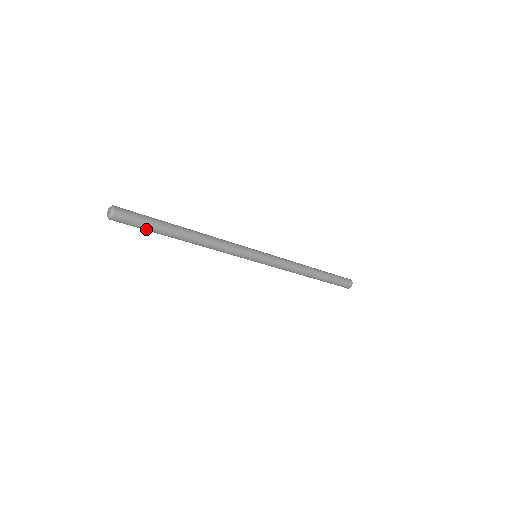
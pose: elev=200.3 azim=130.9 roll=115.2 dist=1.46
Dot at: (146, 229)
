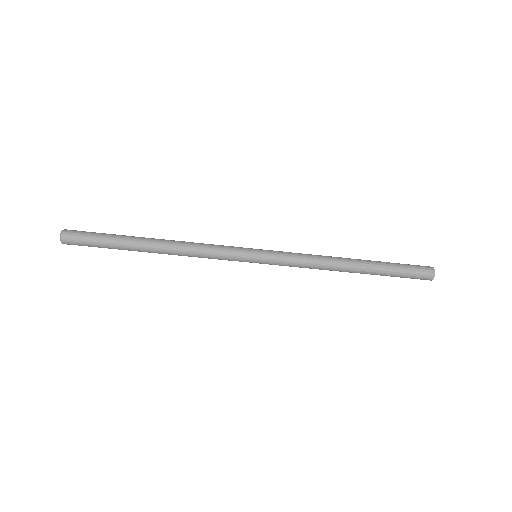
Dot at: (102, 243)
